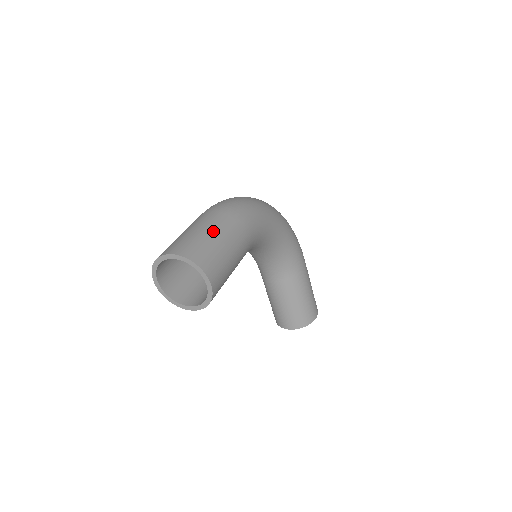
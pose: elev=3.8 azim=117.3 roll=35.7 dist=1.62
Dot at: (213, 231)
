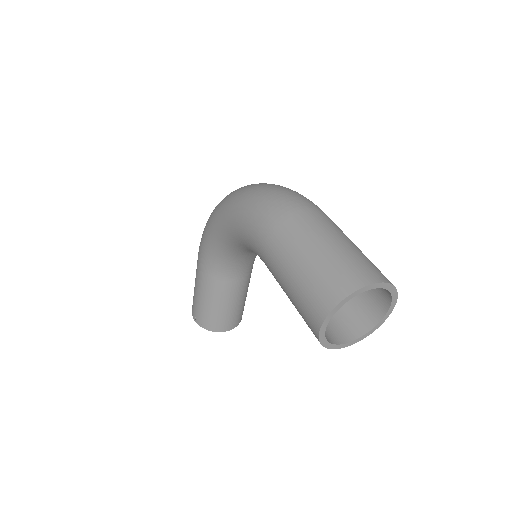
Dot at: occluded
